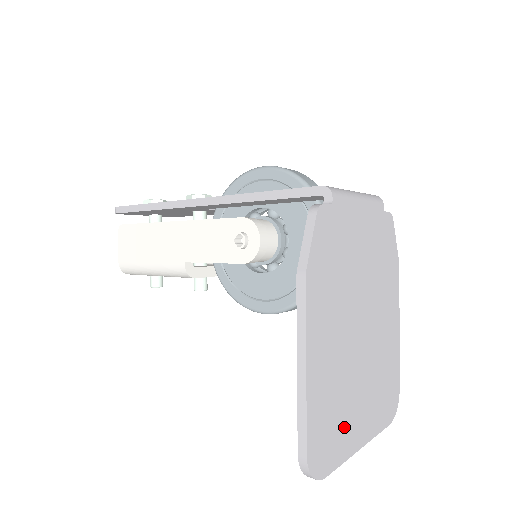
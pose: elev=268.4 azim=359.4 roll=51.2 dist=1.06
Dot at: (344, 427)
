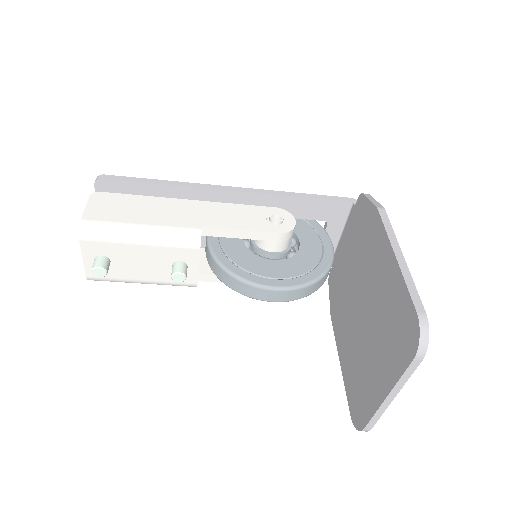
Dot at: occluded
